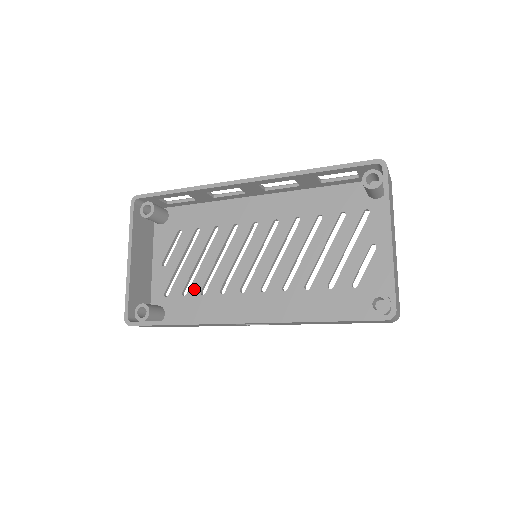
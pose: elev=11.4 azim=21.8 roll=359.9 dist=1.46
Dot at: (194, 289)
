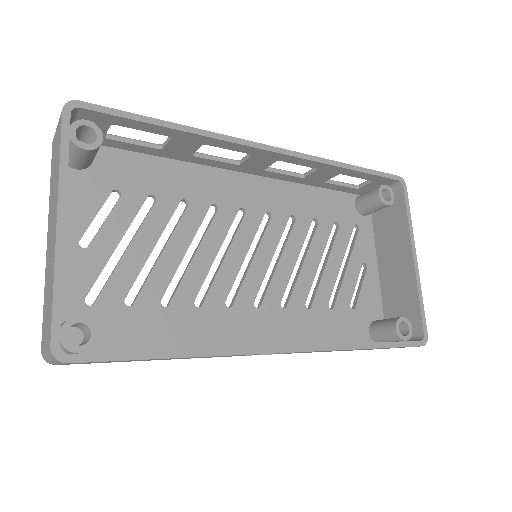
Dot at: (149, 295)
